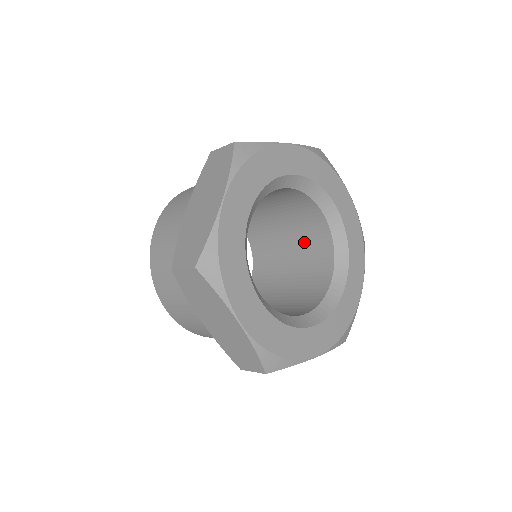
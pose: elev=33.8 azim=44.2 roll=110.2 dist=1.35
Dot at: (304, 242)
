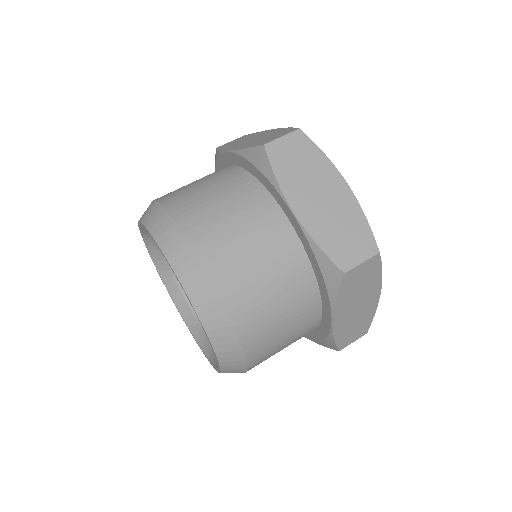
Dot at: occluded
